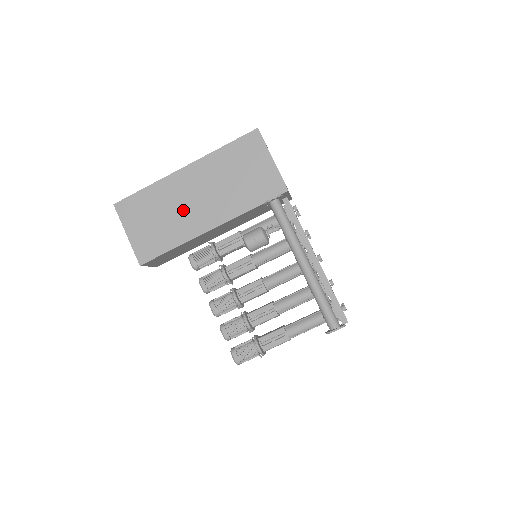
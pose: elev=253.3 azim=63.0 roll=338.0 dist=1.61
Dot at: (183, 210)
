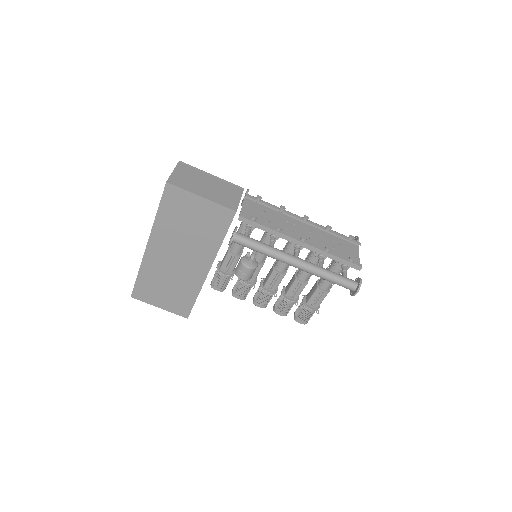
Dot at: (177, 272)
